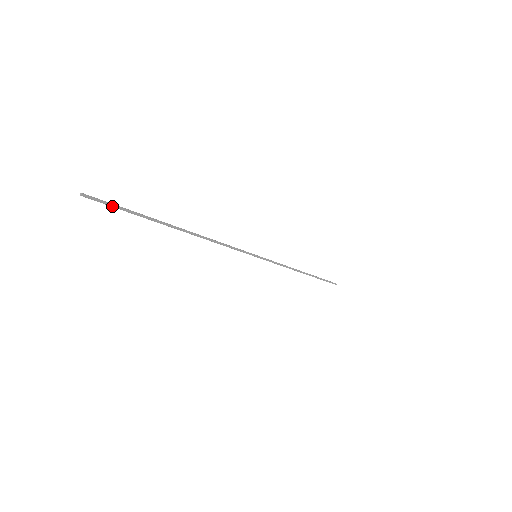
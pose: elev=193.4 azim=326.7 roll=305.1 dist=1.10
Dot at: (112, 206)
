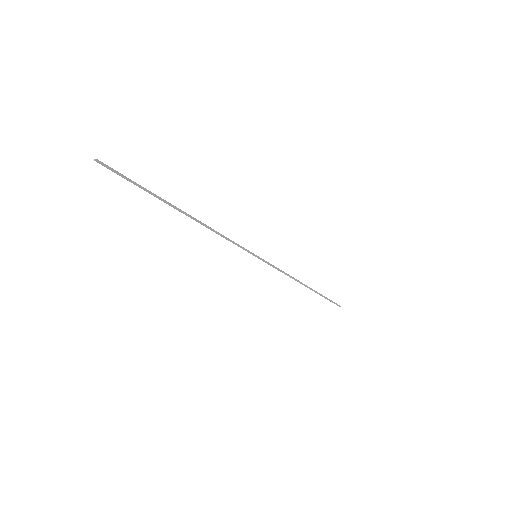
Dot at: (122, 176)
